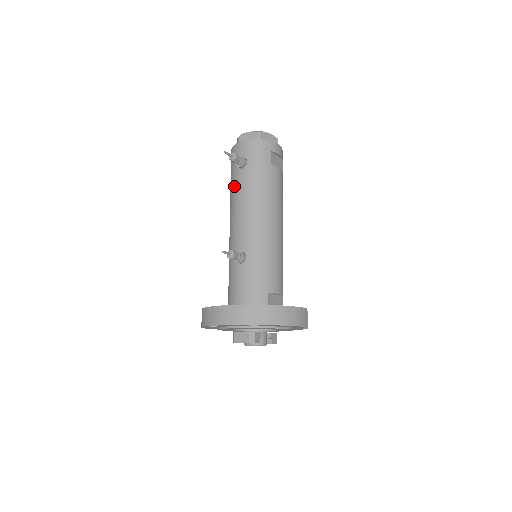
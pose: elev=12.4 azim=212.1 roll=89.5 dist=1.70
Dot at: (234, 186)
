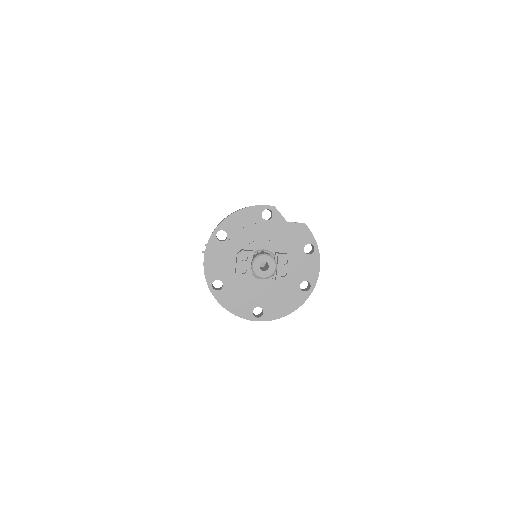
Dot at: occluded
